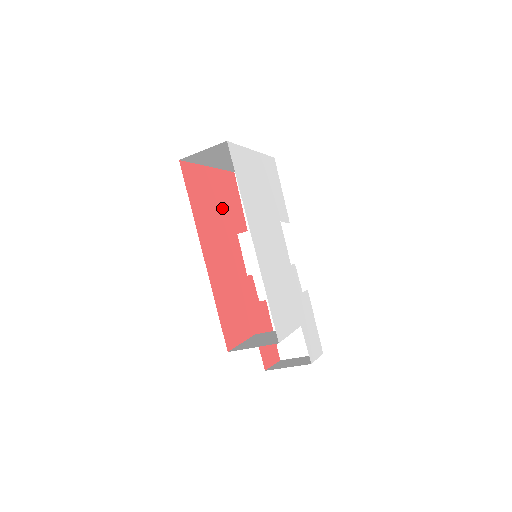
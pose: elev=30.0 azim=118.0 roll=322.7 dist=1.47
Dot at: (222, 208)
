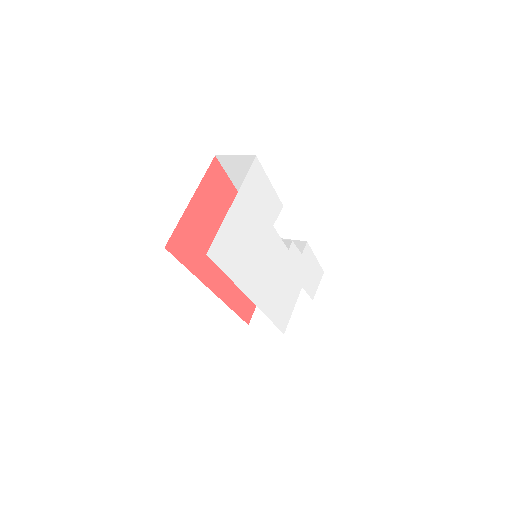
Dot at: (215, 221)
